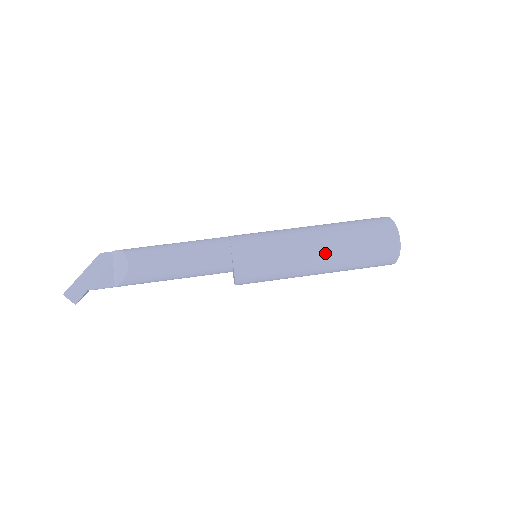
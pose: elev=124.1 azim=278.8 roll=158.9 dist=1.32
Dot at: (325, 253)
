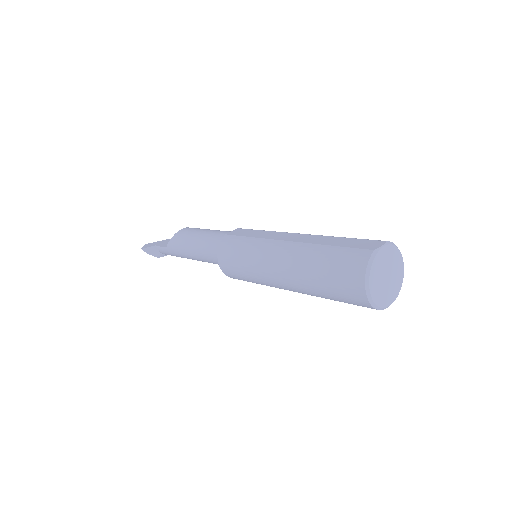
Dot at: (293, 243)
